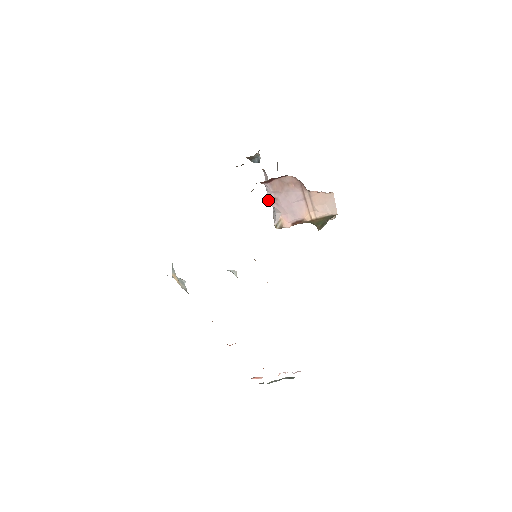
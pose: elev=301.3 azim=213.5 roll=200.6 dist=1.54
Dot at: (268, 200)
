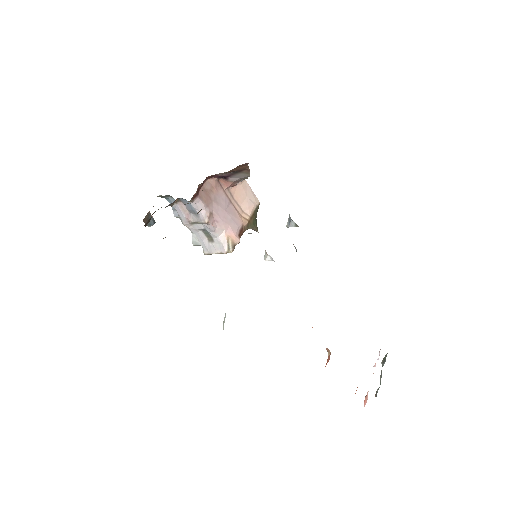
Dot at: (207, 220)
